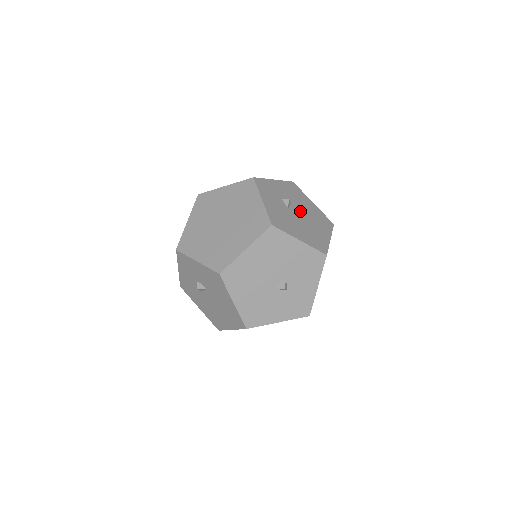
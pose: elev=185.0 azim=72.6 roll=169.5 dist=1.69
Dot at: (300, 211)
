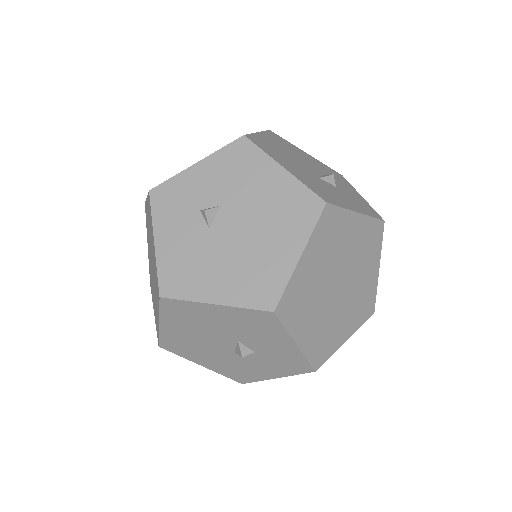
Dot at: (238, 218)
